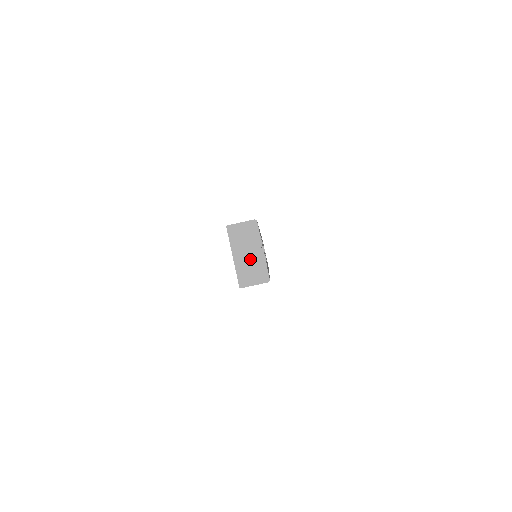
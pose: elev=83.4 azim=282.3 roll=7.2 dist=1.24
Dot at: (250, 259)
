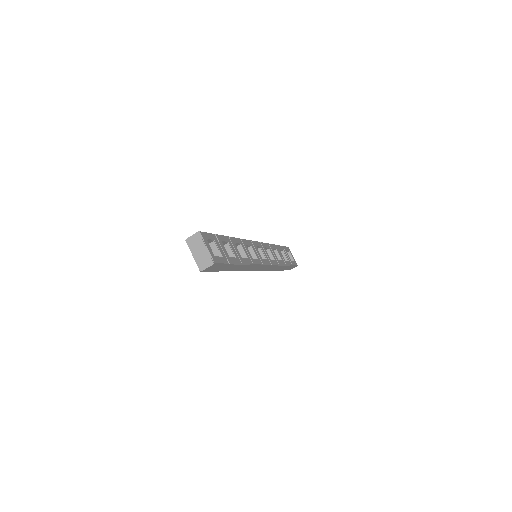
Dot at: (201, 254)
